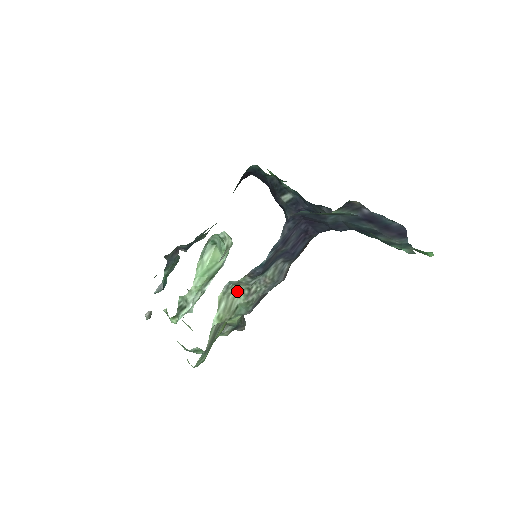
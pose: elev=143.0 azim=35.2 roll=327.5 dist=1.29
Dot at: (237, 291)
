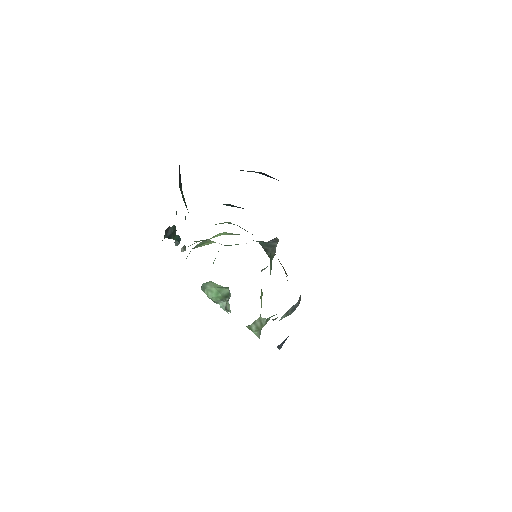
Dot at: (259, 317)
